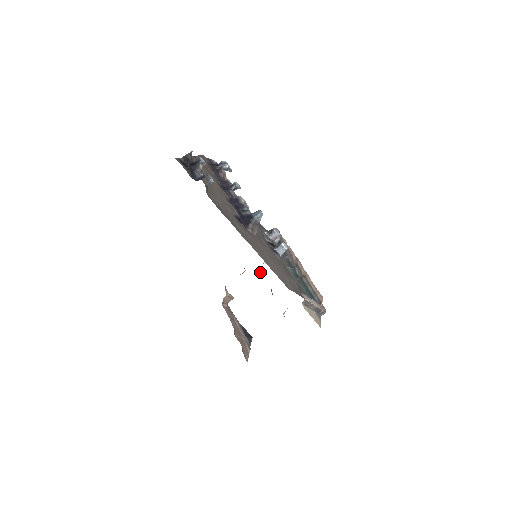
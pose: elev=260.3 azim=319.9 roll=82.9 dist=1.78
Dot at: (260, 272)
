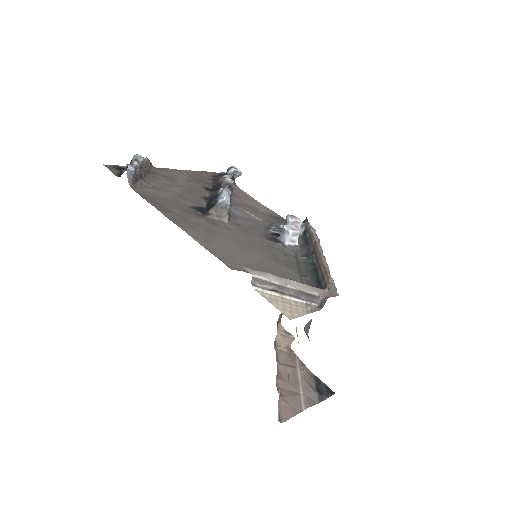
Dot at: occluded
